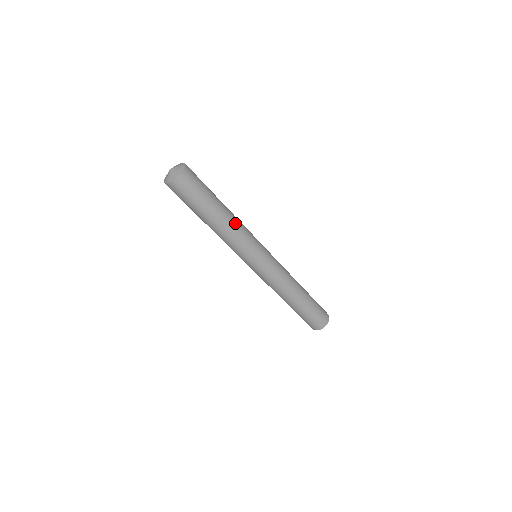
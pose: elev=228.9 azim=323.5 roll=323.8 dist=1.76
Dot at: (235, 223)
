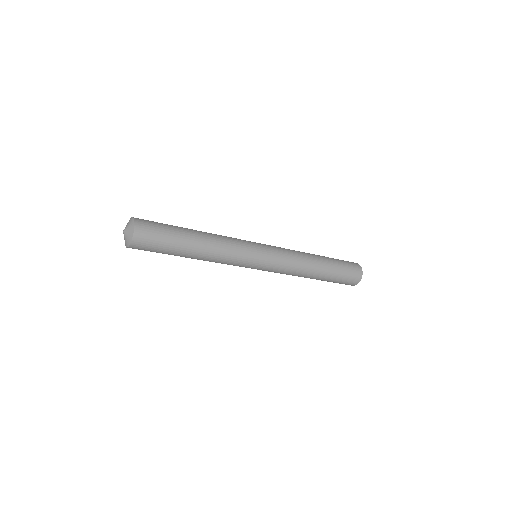
Dot at: (216, 243)
